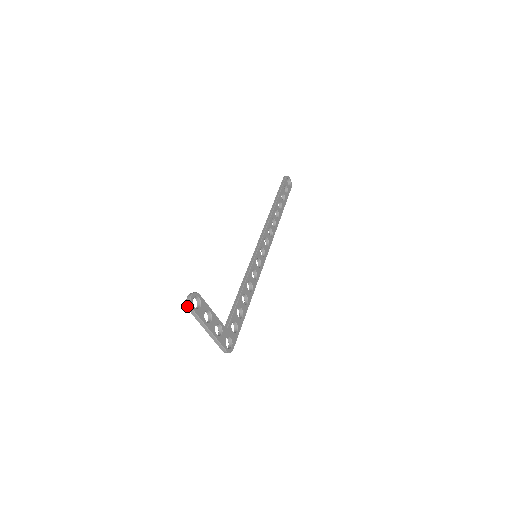
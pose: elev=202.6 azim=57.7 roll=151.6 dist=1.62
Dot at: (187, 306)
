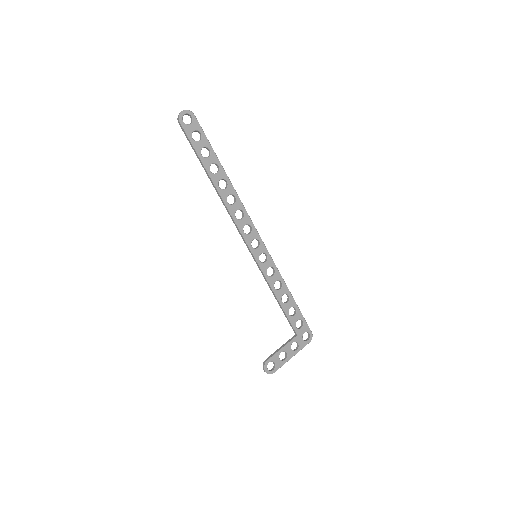
Dot at: (269, 373)
